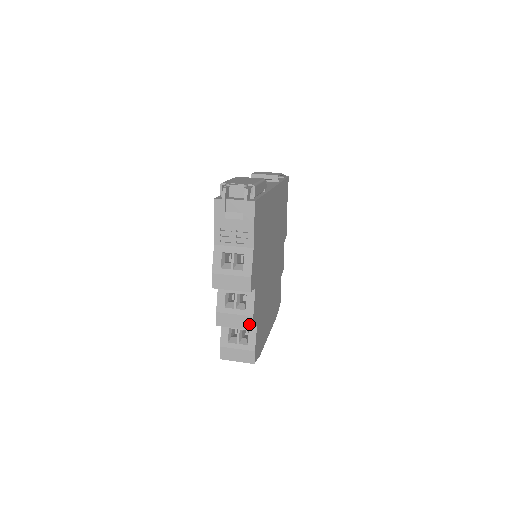
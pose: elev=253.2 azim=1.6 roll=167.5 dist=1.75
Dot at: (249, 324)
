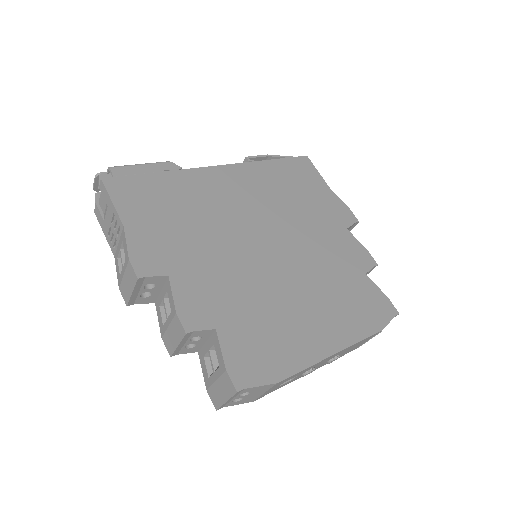
Dot at: (180, 328)
